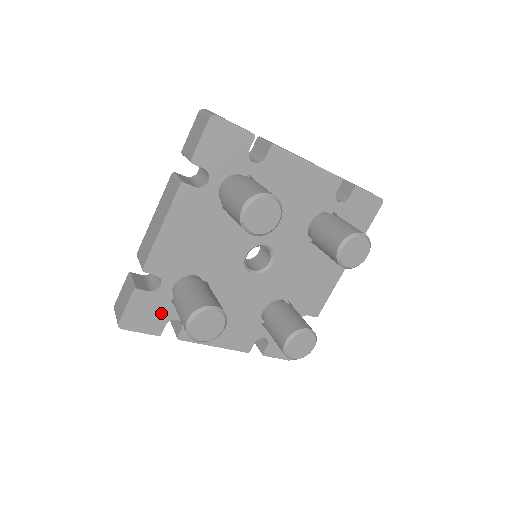
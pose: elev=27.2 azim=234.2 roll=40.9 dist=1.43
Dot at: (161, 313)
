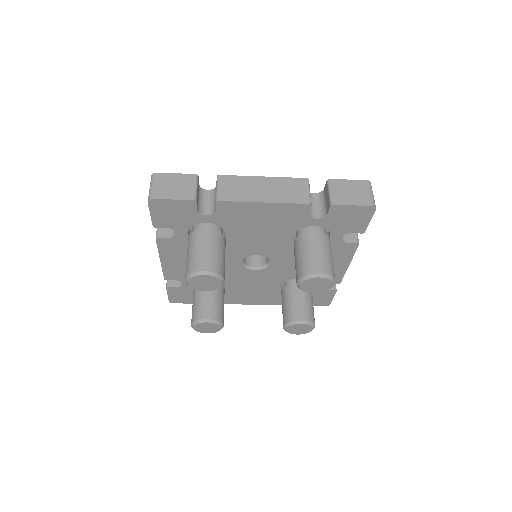
Dot at: occluded
